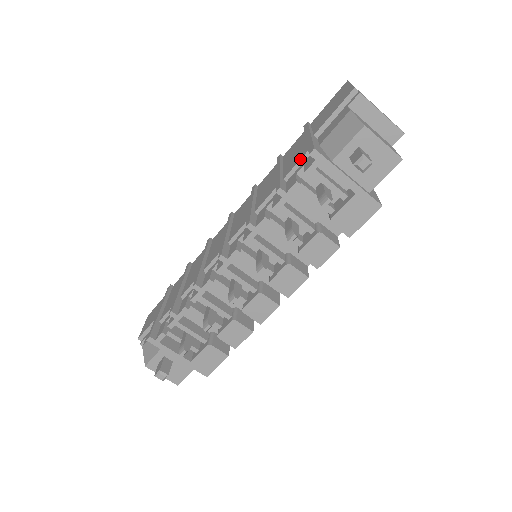
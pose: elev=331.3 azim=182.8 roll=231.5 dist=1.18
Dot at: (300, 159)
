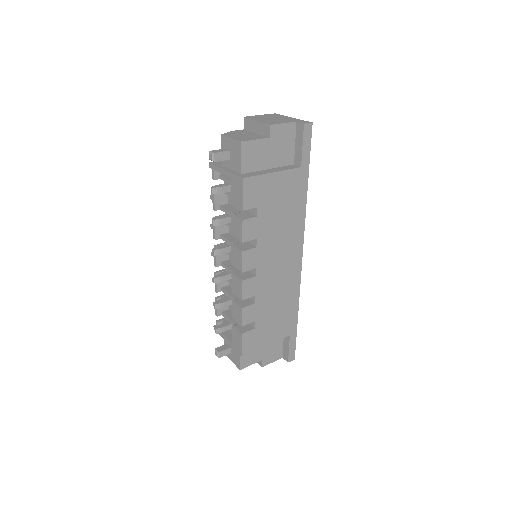
Dot at: occluded
